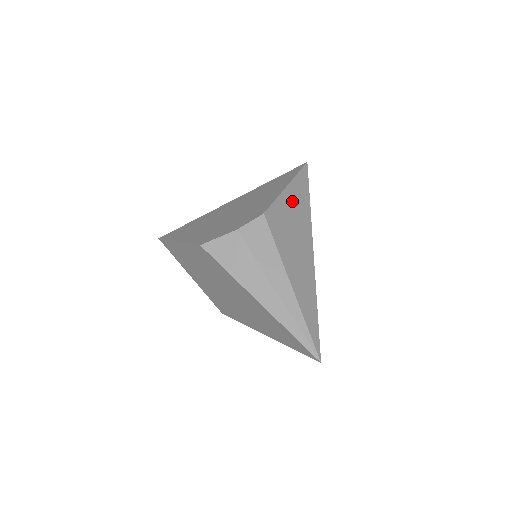
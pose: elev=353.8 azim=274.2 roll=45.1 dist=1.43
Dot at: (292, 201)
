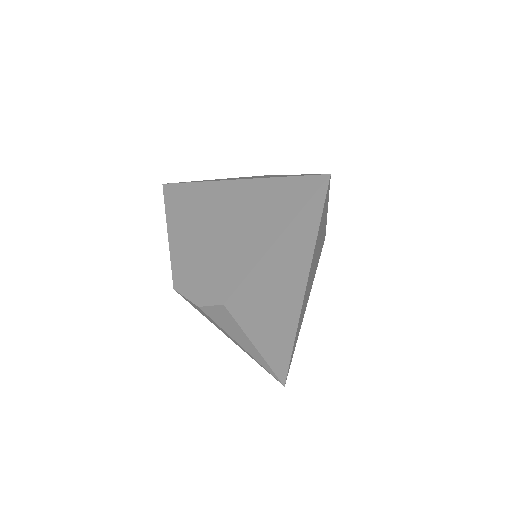
Dot at: (277, 264)
